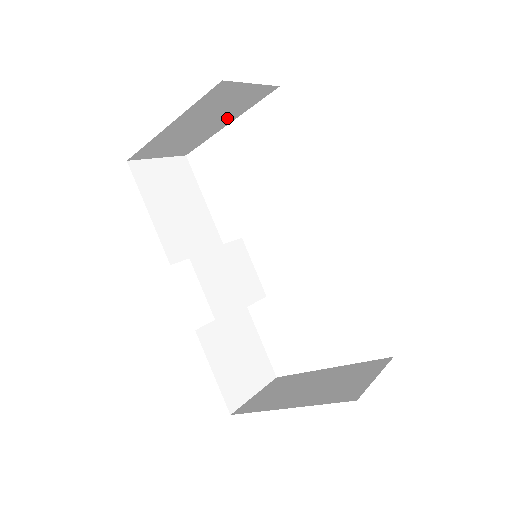
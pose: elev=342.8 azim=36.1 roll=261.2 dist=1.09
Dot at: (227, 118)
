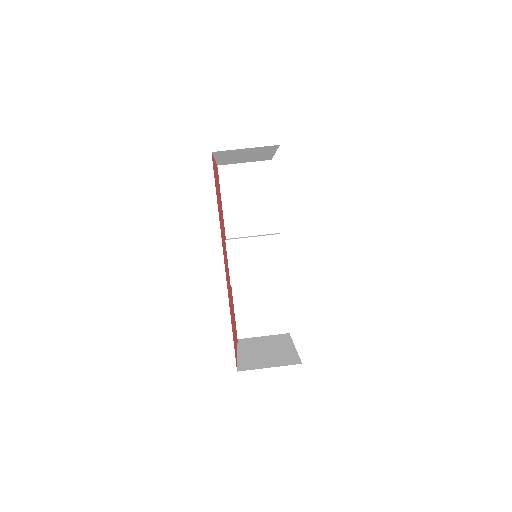
Dot at: (265, 153)
